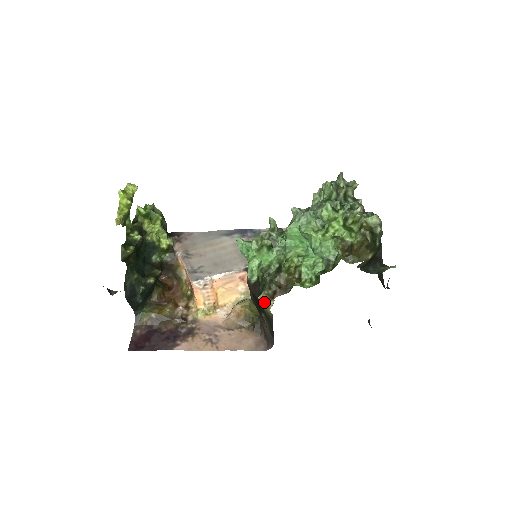
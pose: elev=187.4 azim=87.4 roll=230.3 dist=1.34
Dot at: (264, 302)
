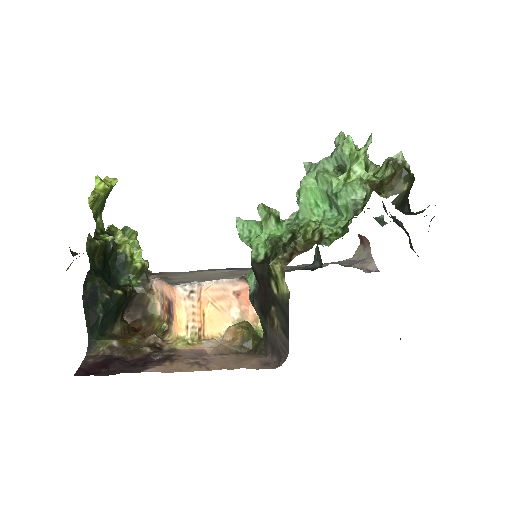
Dot at: (278, 271)
